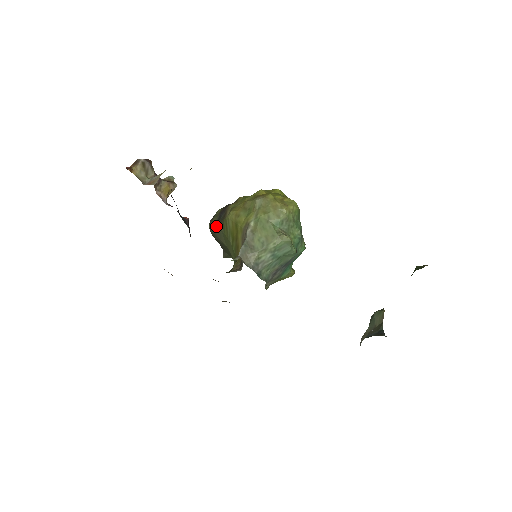
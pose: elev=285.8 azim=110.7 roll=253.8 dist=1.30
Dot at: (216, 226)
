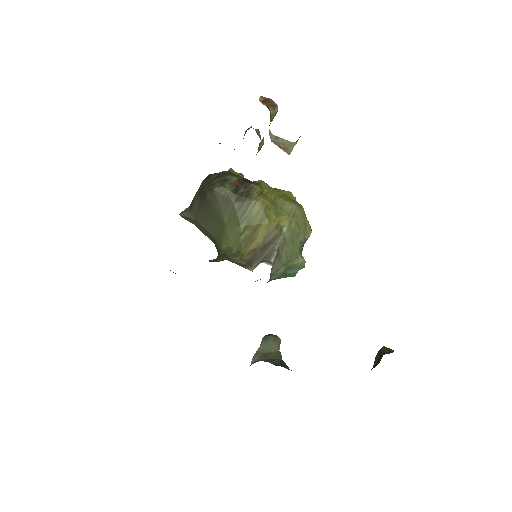
Dot at: (229, 196)
